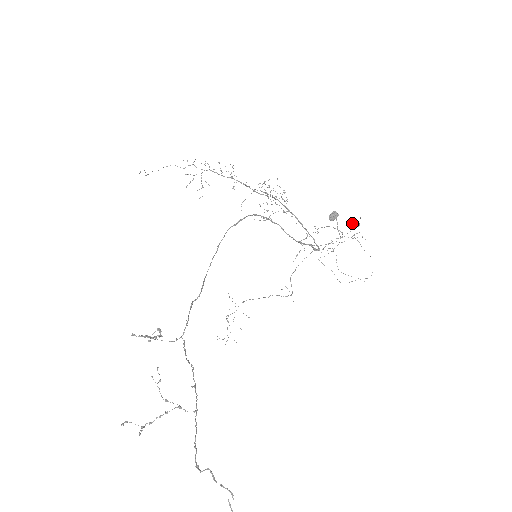
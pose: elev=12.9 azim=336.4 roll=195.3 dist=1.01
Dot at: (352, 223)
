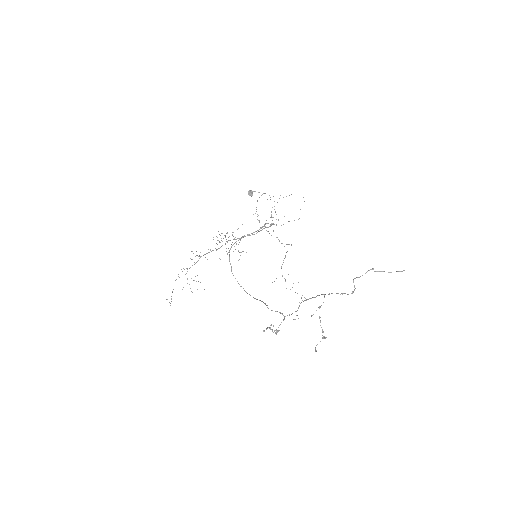
Dot at: occluded
